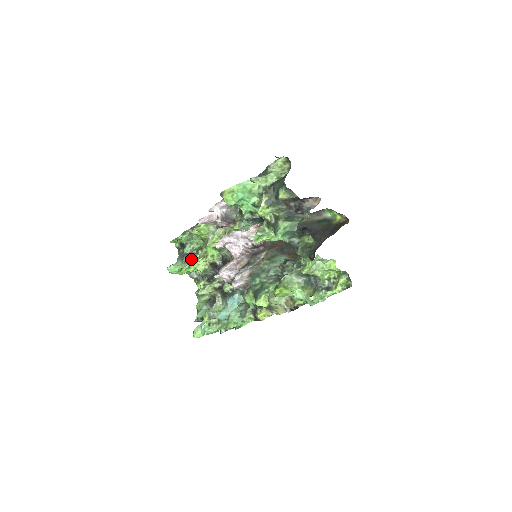
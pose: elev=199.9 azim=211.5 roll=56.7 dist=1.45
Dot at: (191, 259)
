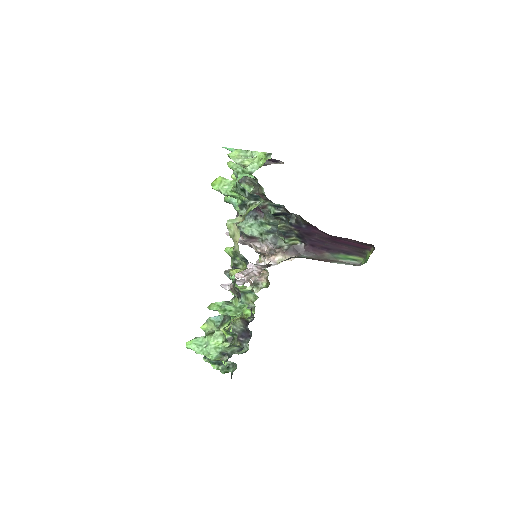
Dot at: occluded
